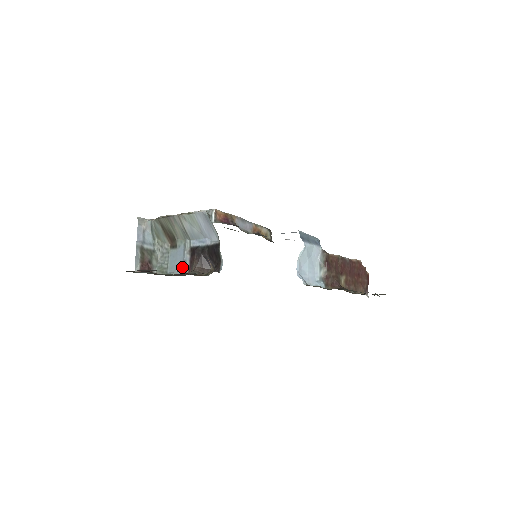
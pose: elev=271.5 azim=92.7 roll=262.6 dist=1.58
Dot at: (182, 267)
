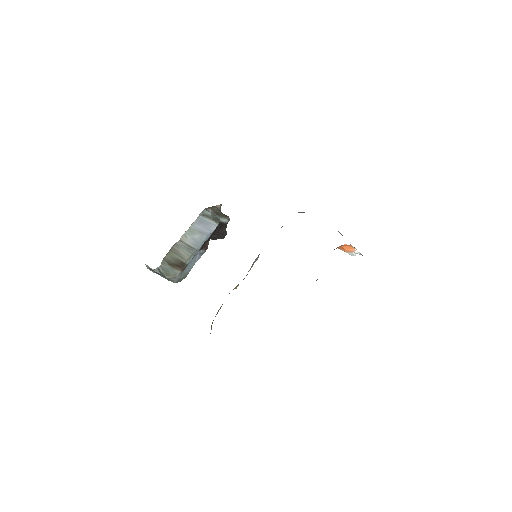
Dot at: (199, 256)
